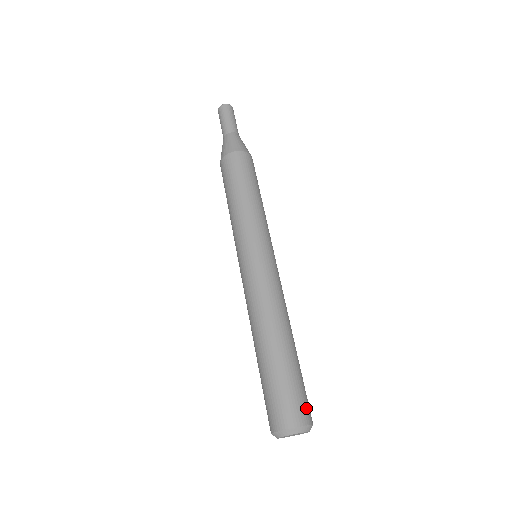
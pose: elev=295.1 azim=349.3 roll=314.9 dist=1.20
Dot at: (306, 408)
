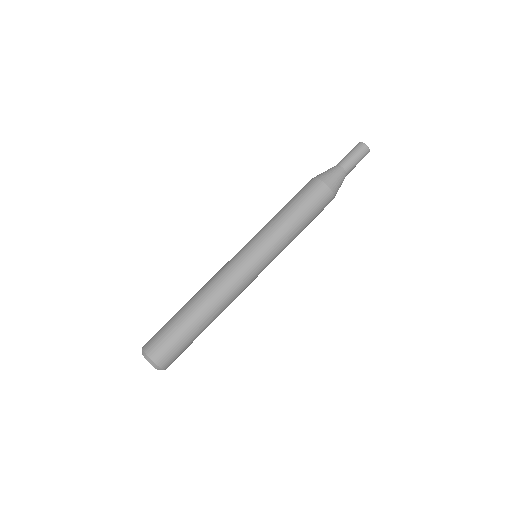
Dot at: (163, 353)
